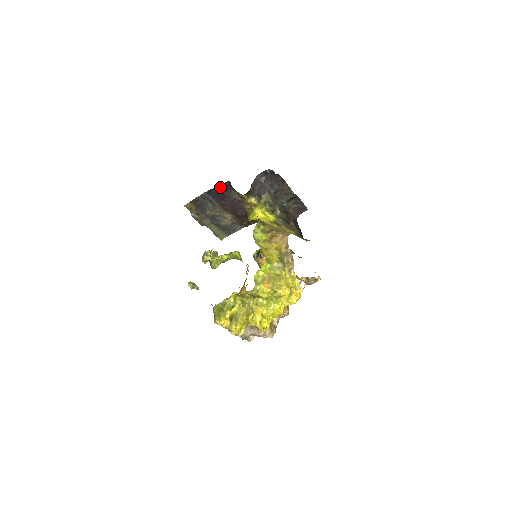
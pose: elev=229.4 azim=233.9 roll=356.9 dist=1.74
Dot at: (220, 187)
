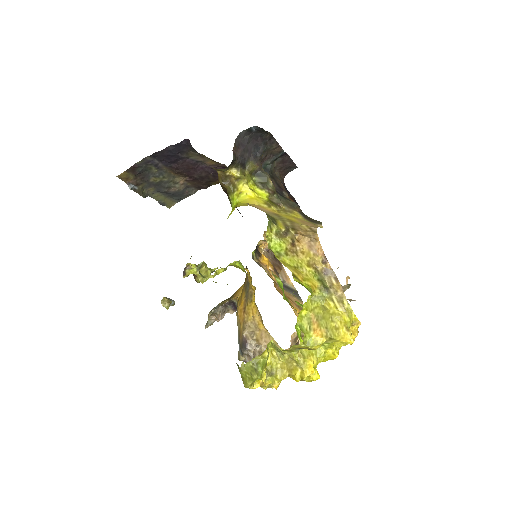
Dot at: (172, 148)
